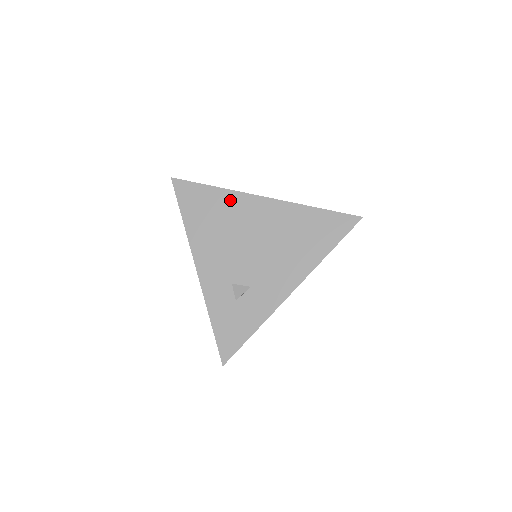
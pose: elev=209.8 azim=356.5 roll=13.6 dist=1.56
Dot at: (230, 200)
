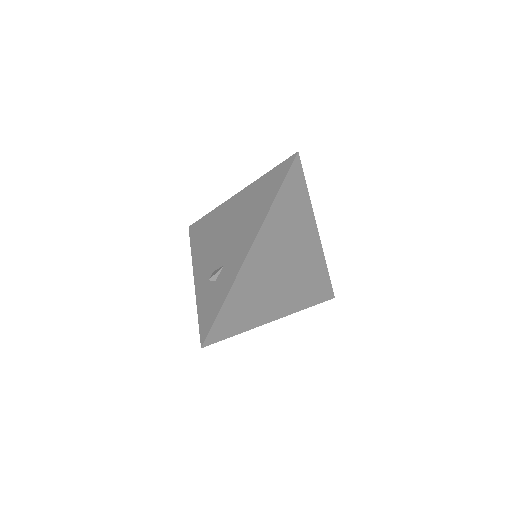
Dot at: (216, 214)
